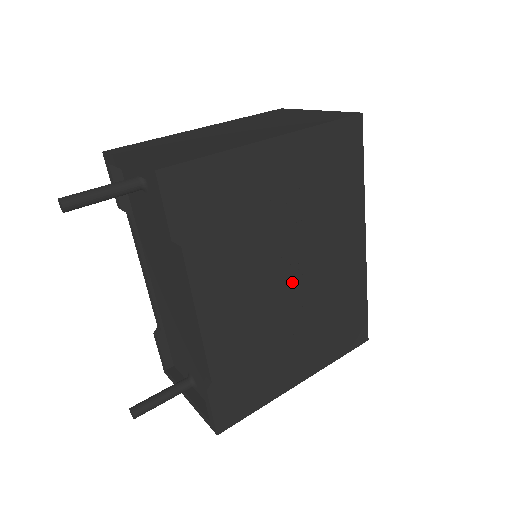
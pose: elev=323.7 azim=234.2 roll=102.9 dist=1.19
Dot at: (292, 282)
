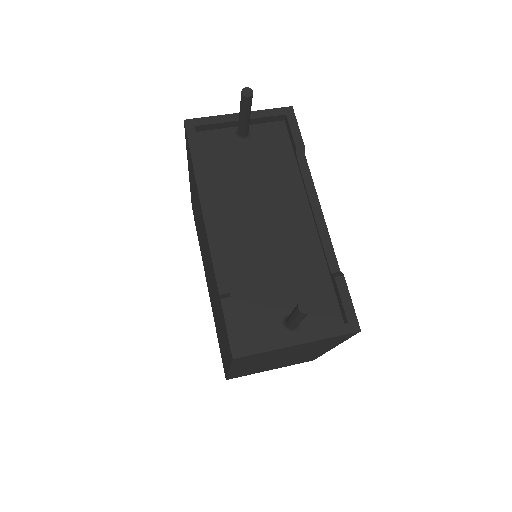
Dot at: occluded
